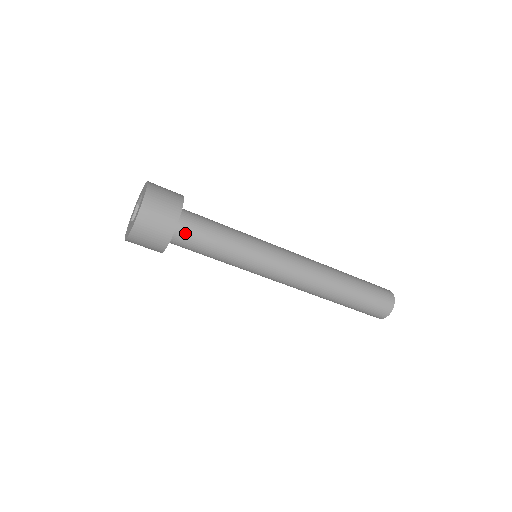
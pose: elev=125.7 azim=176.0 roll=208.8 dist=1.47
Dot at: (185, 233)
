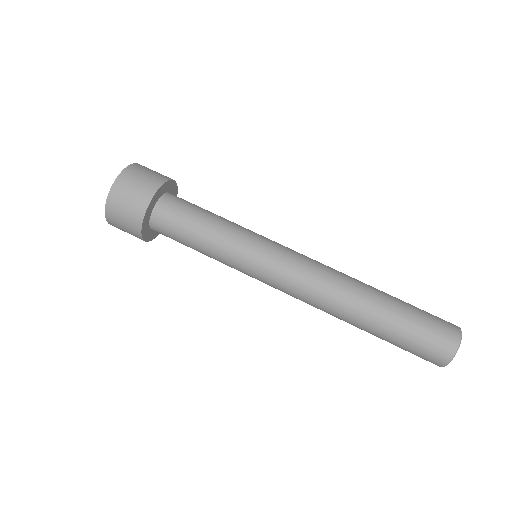
Dot at: (172, 204)
